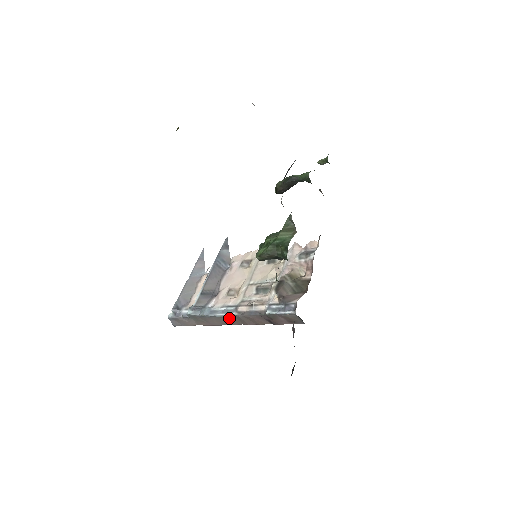
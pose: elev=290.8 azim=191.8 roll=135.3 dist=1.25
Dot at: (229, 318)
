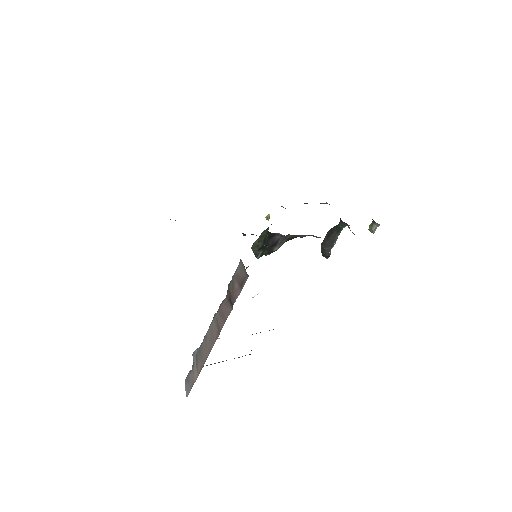
Dot at: (211, 328)
